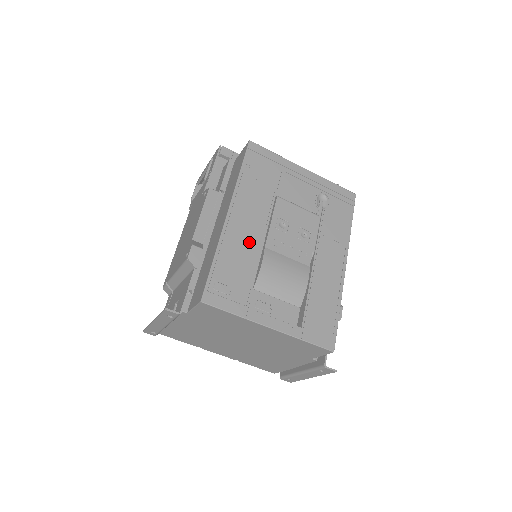
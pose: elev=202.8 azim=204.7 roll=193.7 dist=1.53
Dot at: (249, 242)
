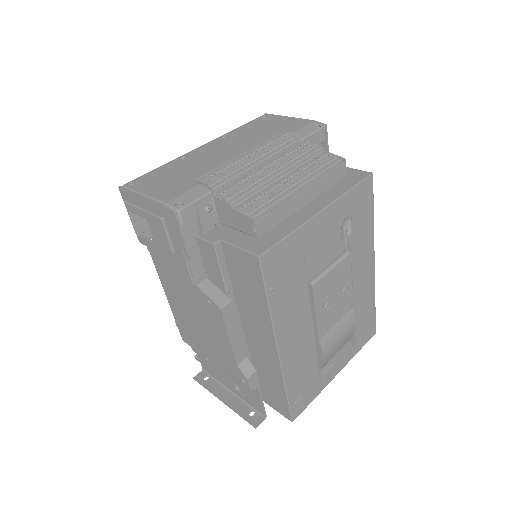
Dot at: (304, 349)
